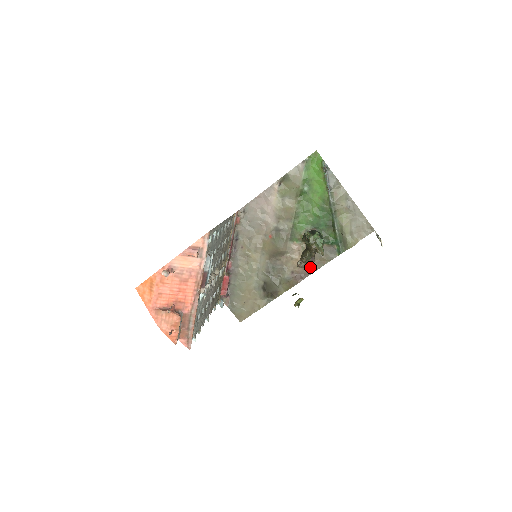
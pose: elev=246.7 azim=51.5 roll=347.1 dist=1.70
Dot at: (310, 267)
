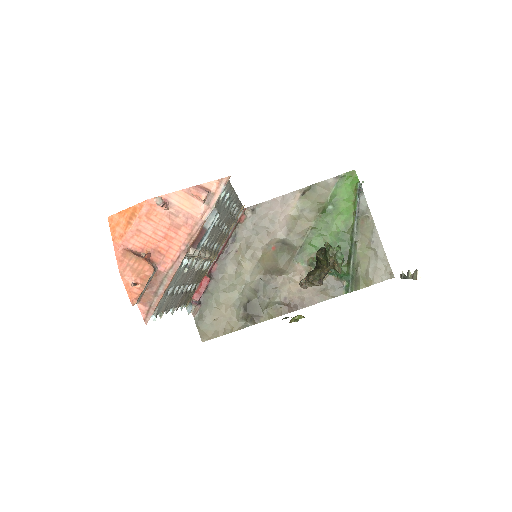
Dot at: (308, 298)
